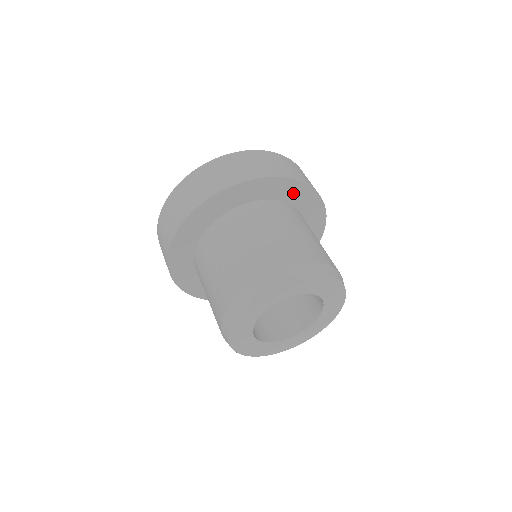
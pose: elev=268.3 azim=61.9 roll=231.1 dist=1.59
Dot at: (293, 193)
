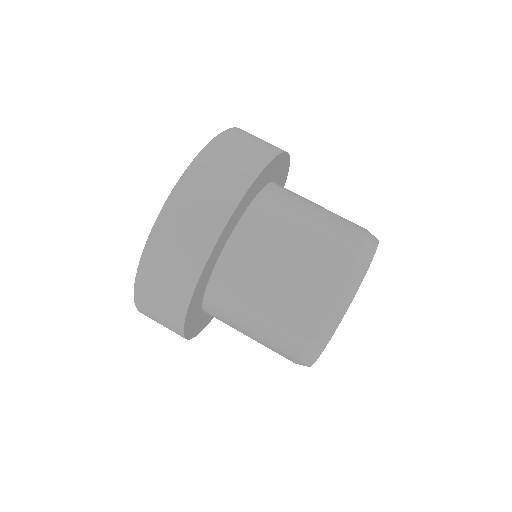
Dot at: (272, 171)
